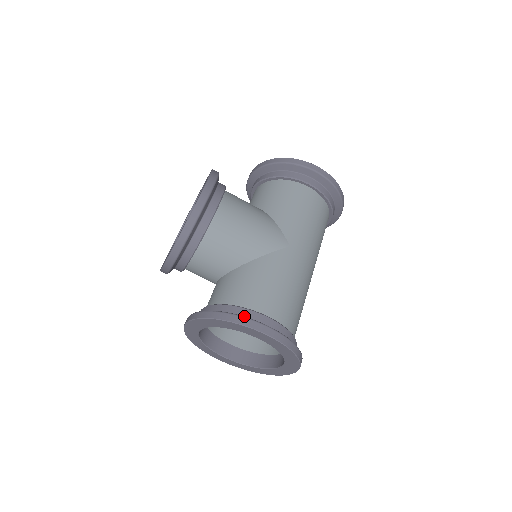
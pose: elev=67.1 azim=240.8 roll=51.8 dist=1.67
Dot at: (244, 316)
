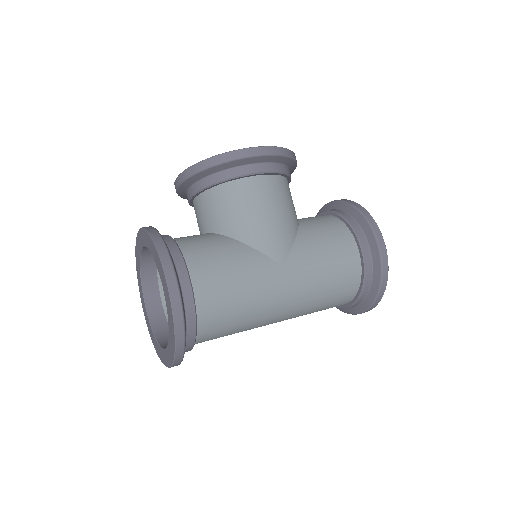
Dot at: (174, 261)
